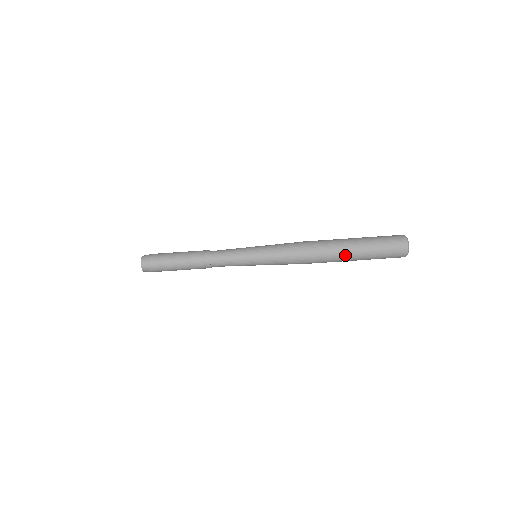
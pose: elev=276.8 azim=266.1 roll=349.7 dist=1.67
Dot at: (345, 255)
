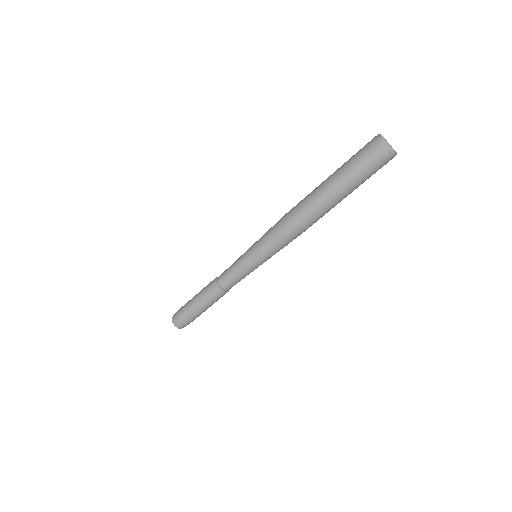
Dot at: occluded
